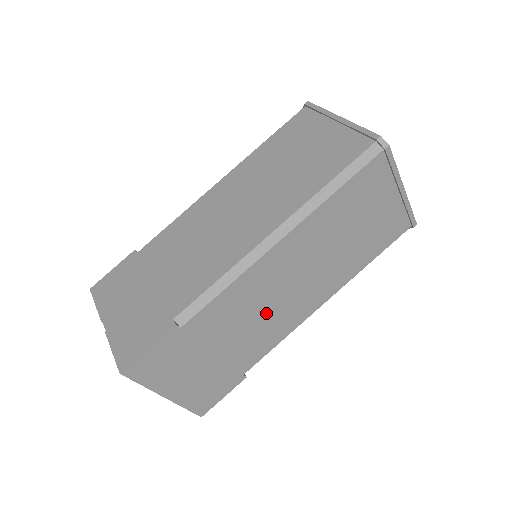
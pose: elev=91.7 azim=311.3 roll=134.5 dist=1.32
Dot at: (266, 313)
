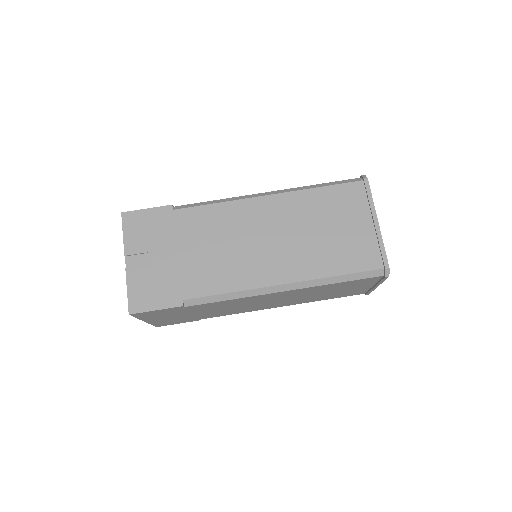
Dot at: (241, 307)
